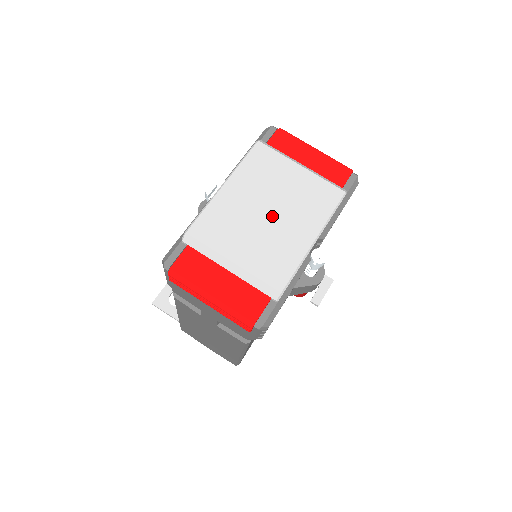
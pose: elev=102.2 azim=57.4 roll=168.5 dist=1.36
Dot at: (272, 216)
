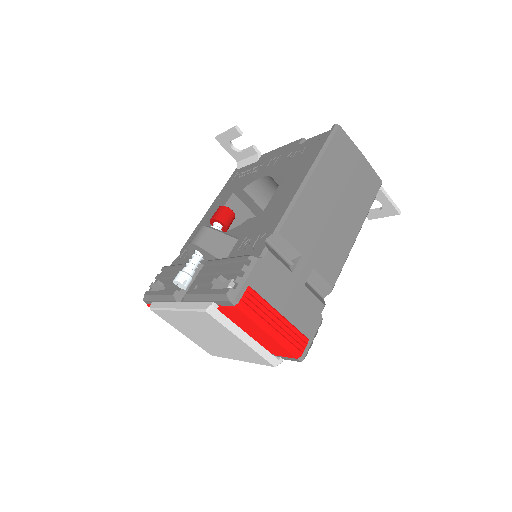
Dot at: (211, 339)
